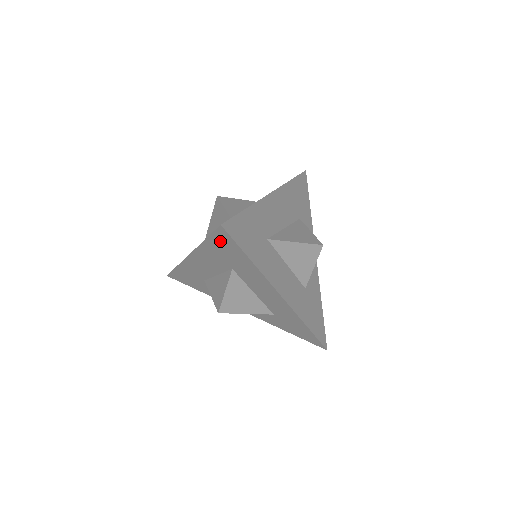
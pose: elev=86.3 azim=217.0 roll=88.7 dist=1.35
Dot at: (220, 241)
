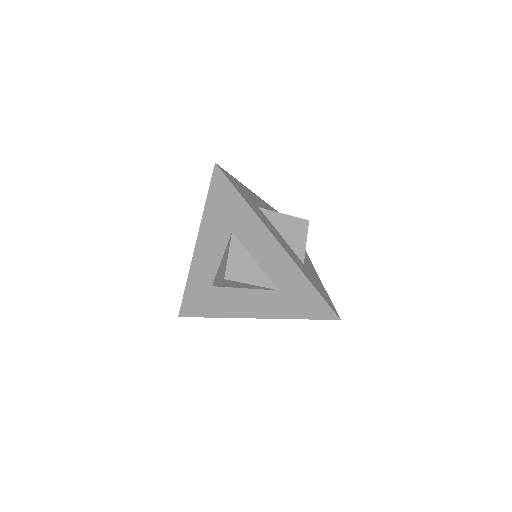
Dot at: (217, 190)
